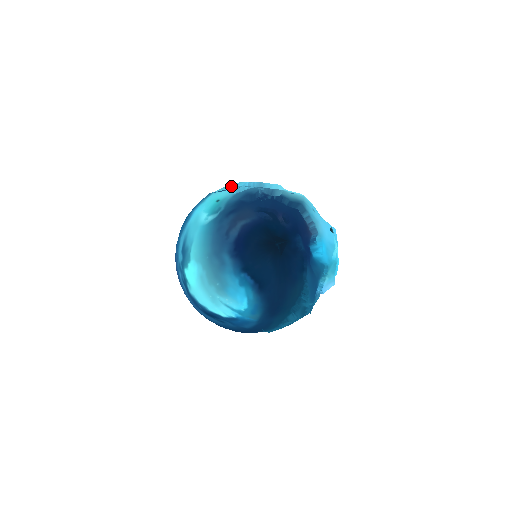
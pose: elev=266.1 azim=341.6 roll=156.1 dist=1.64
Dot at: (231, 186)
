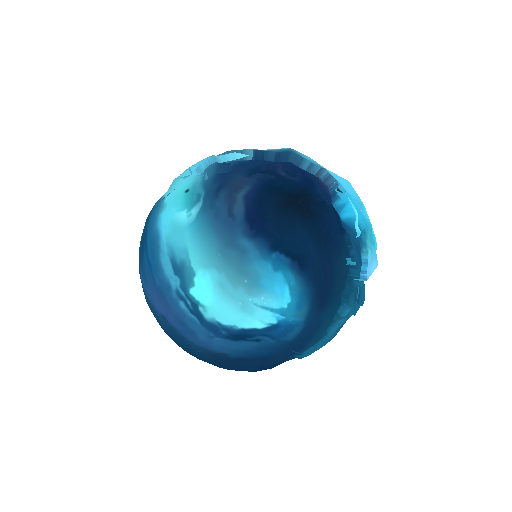
Dot at: occluded
